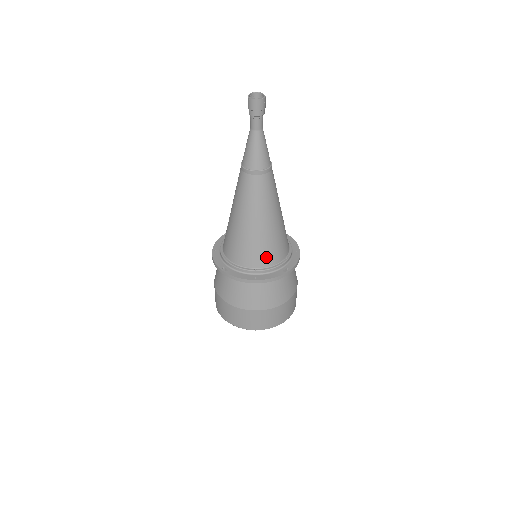
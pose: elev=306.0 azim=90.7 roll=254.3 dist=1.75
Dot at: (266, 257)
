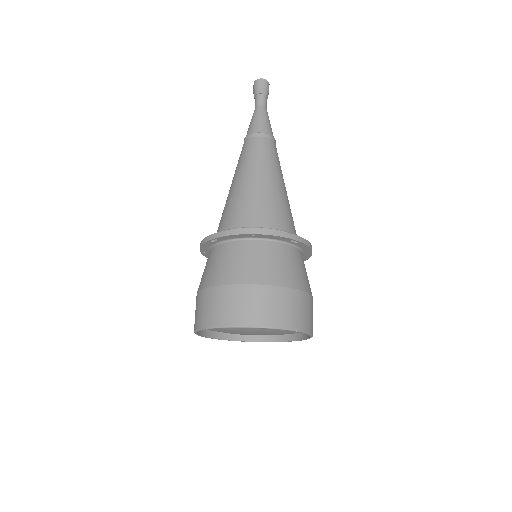
Dot at: (268, 217)
